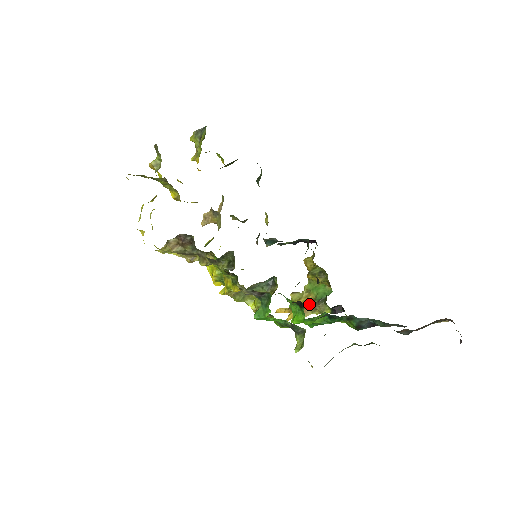
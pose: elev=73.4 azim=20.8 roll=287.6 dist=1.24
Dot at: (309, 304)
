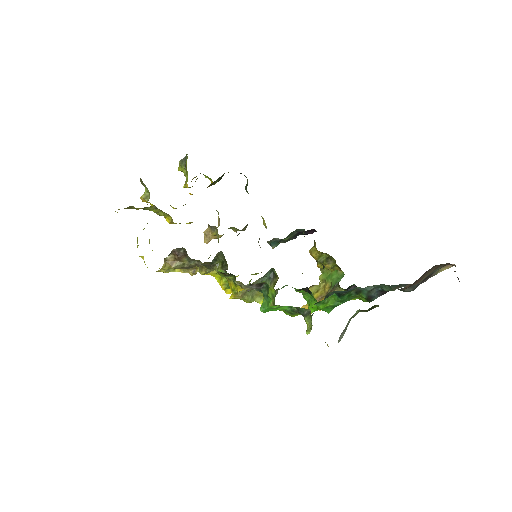
Dot at: (327, 293)
